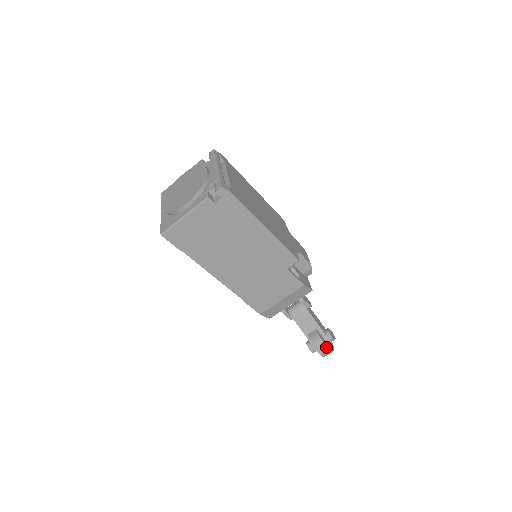
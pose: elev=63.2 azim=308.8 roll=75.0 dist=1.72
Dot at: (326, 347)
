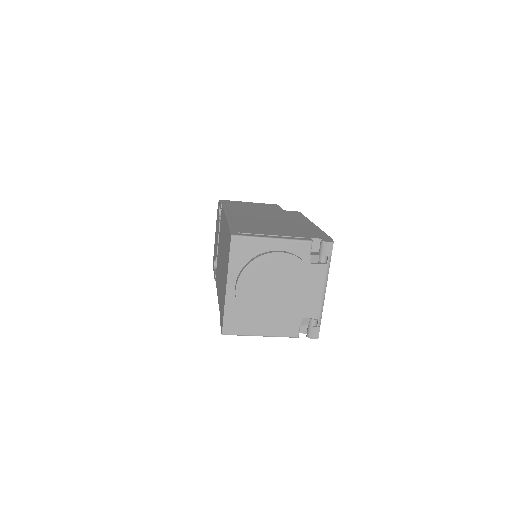
Dot at: occluded
